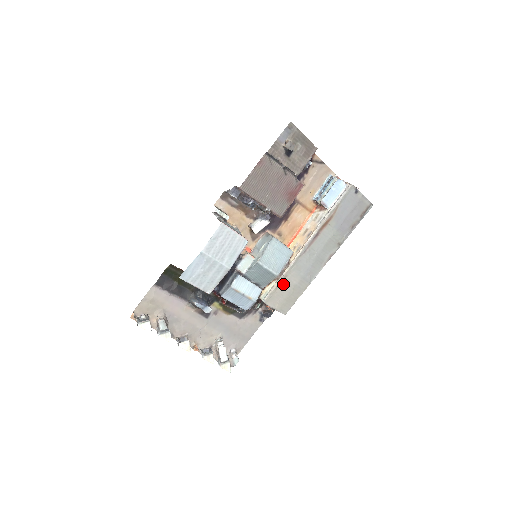
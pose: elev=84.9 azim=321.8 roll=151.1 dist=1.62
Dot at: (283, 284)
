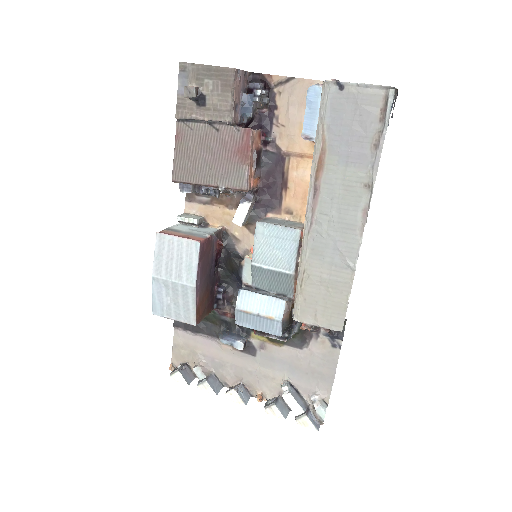
Dot at: (307, 284)
